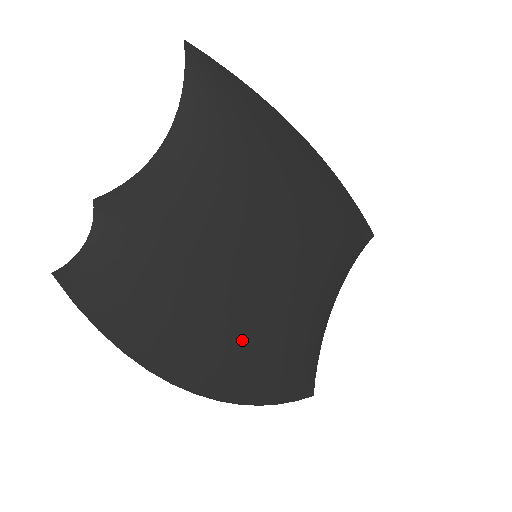
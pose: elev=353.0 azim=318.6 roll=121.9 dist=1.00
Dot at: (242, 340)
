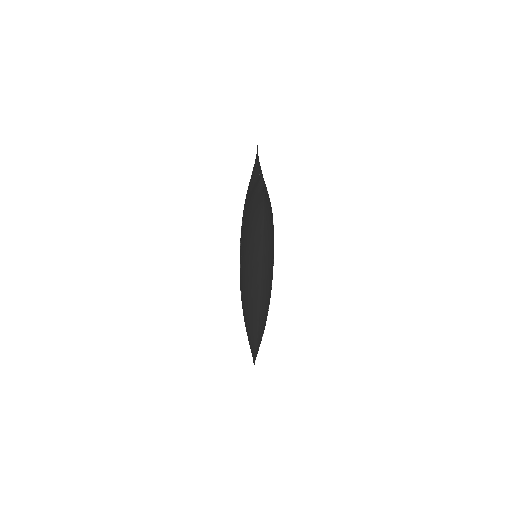
Dot at: (271, 286)
